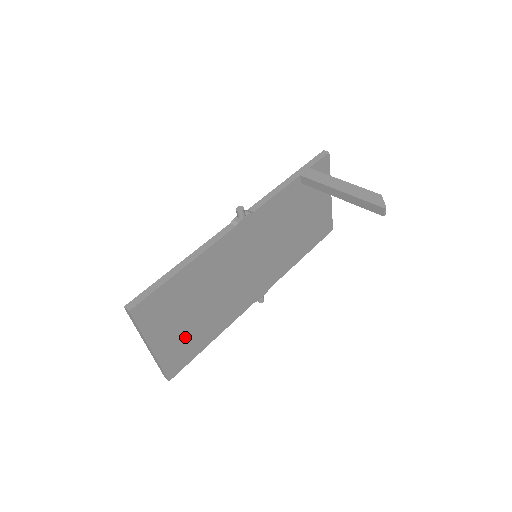
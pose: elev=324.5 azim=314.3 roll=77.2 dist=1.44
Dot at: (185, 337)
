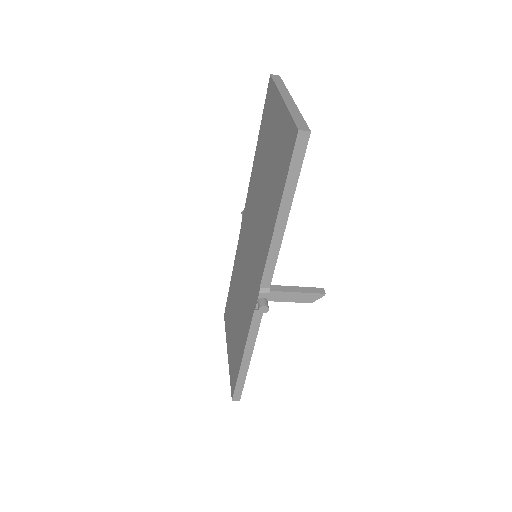
Dot at: occluded
